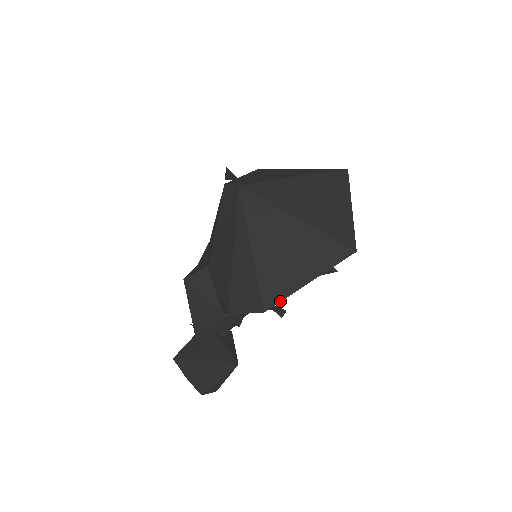
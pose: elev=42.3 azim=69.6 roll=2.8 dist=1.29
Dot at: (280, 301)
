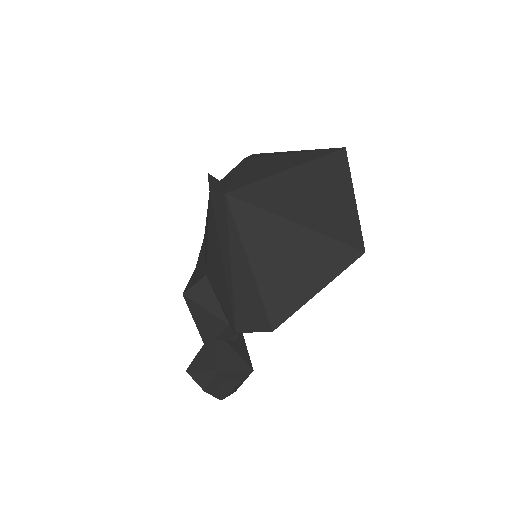
Dot at: (288, 317)
